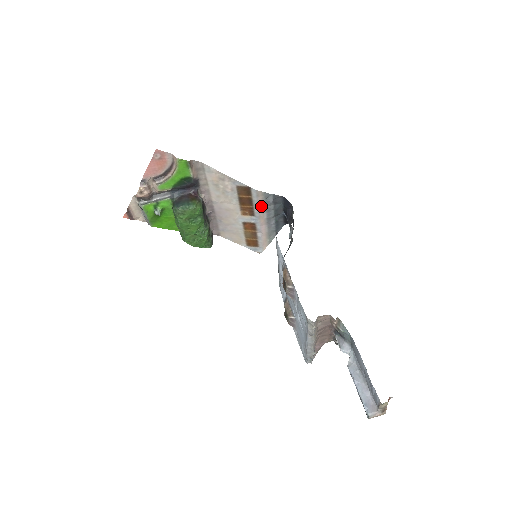
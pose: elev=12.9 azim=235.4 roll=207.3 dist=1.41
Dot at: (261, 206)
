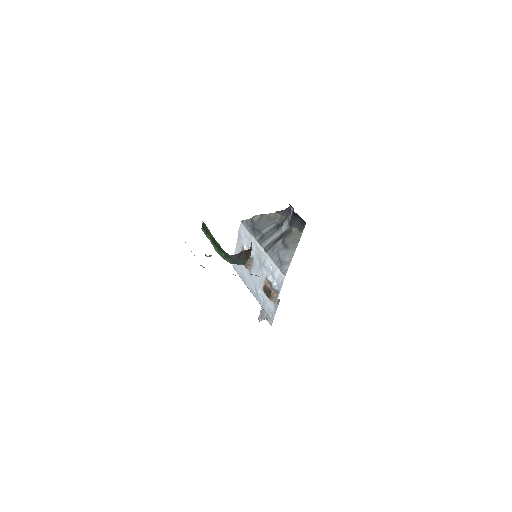
Dot at: occluded
